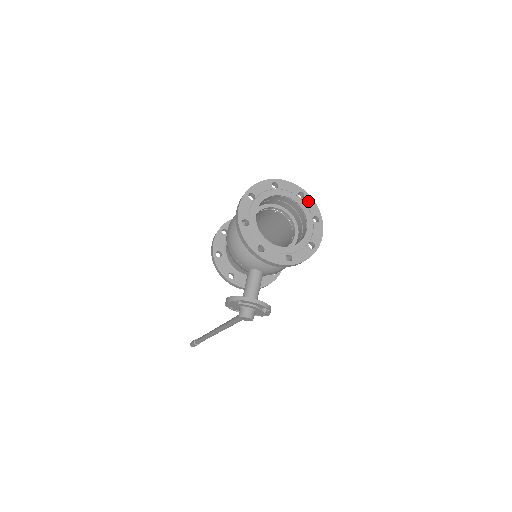
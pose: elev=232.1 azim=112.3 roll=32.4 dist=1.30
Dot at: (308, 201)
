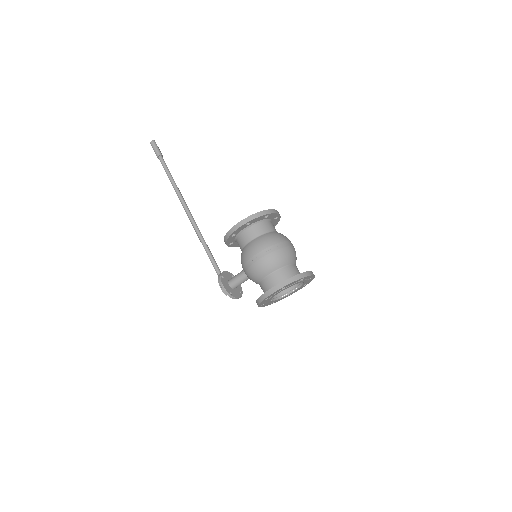
Dot at: occluded
